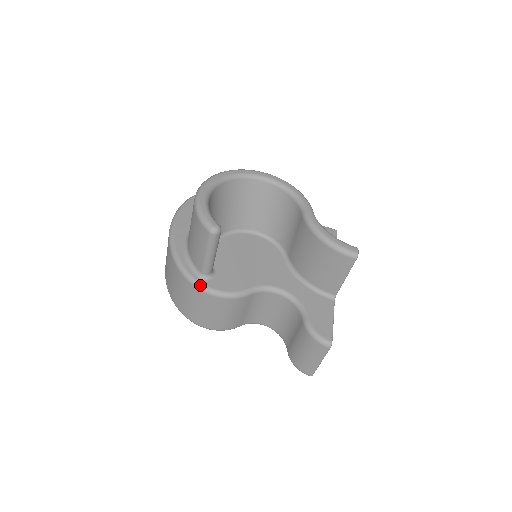
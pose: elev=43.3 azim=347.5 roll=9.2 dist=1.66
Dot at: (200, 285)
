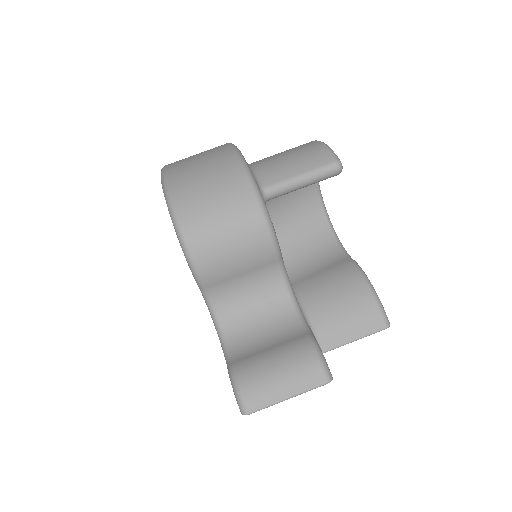
Dot at: (259, 192)
